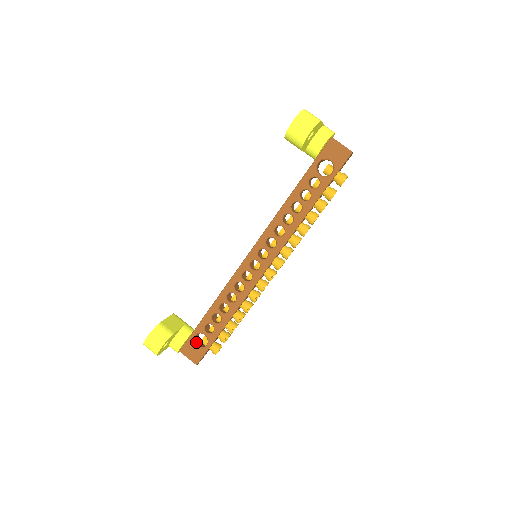
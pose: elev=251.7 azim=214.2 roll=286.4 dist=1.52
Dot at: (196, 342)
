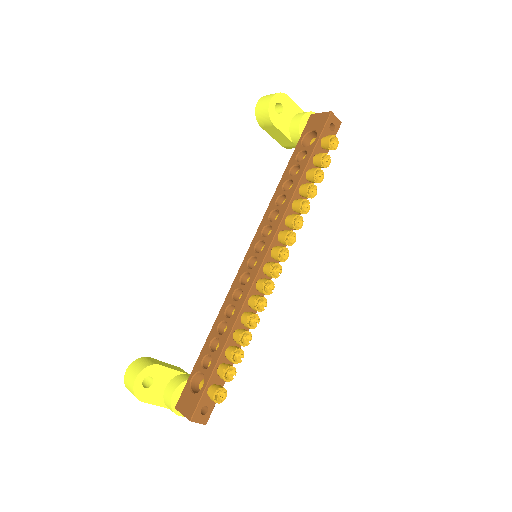
Dot at: (195, 390)
